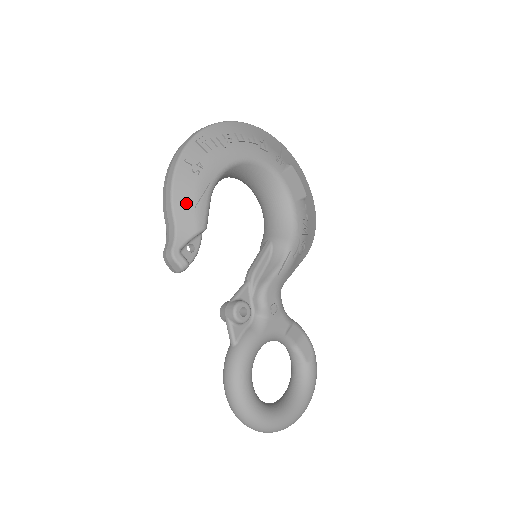
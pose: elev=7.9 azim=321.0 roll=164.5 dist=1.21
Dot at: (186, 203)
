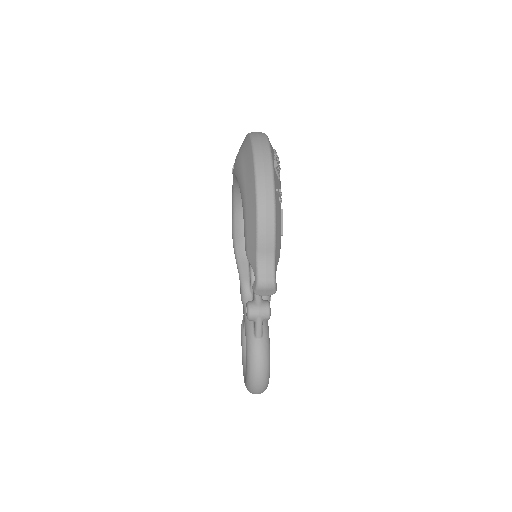
Dot at: (279, 233)
